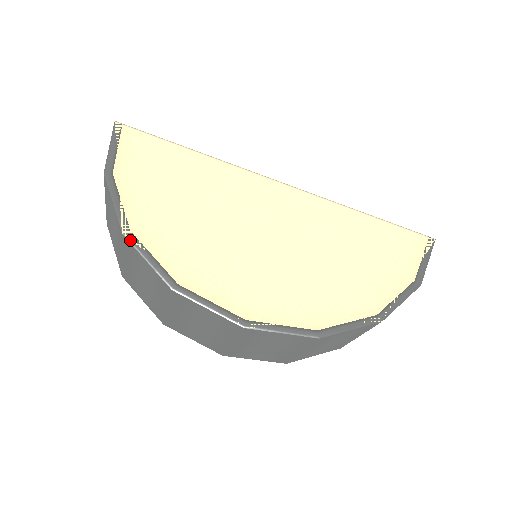
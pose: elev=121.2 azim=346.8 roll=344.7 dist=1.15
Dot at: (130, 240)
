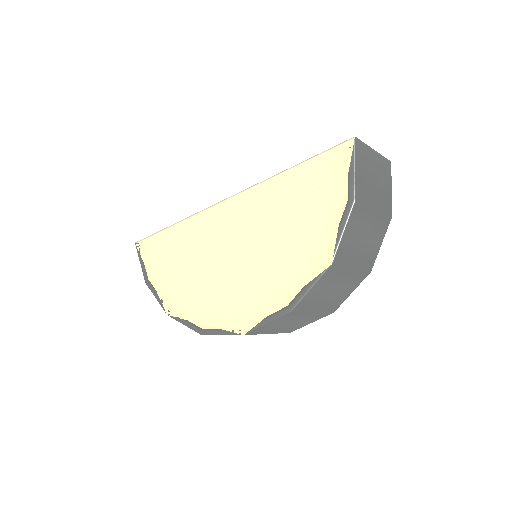
Dot at: (171, 316)
